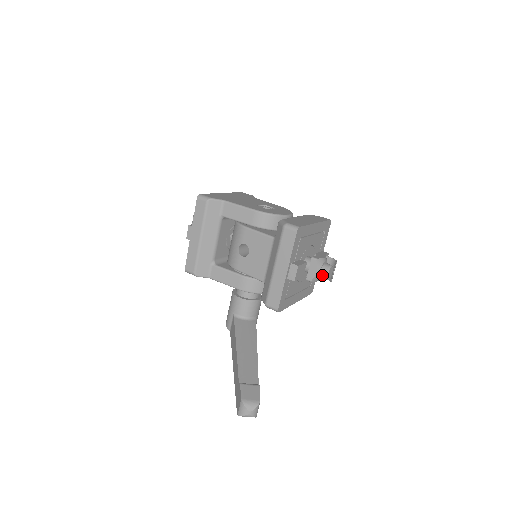
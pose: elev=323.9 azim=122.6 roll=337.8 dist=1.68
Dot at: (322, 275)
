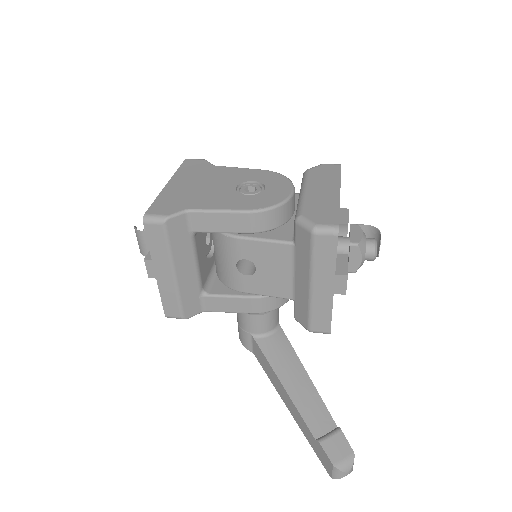
Dot at: (368, 259)
